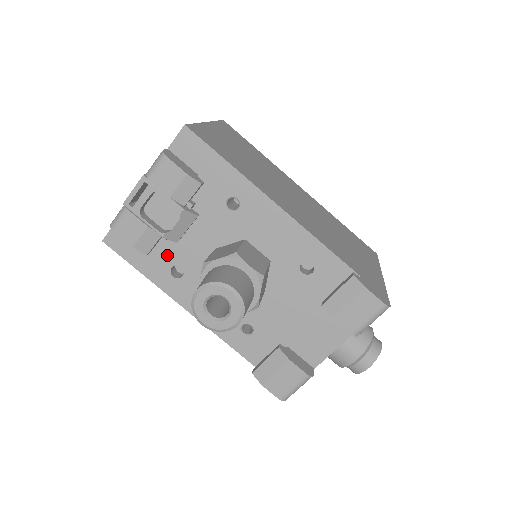
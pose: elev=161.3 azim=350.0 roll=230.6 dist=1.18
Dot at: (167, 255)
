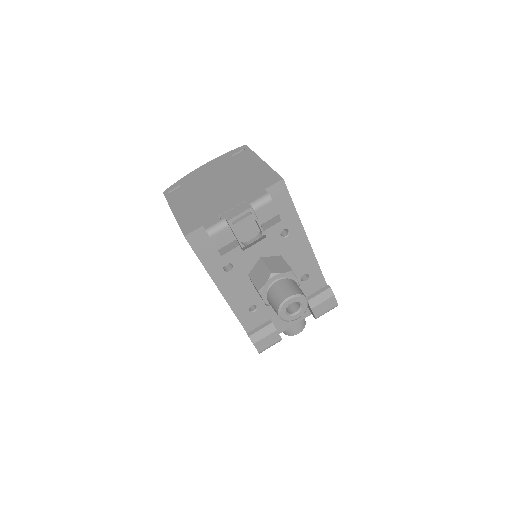
Dot at: (227, 255)
